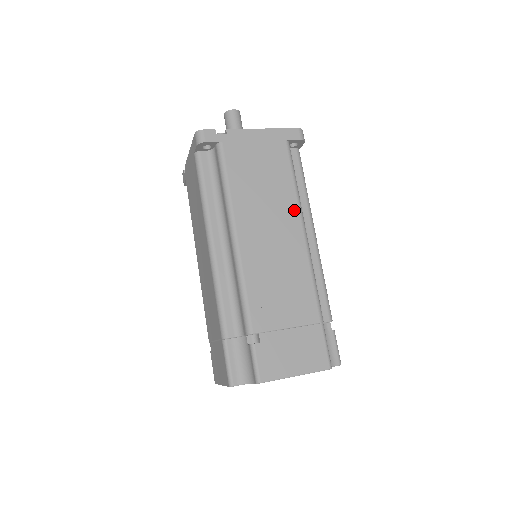
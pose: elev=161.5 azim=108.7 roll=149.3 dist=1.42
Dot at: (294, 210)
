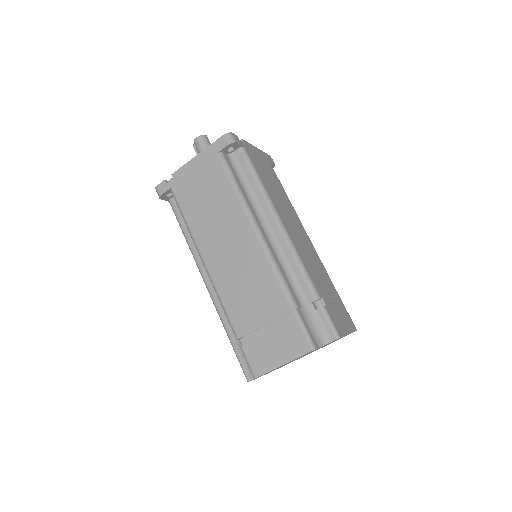
Dot at: (294, 211)
